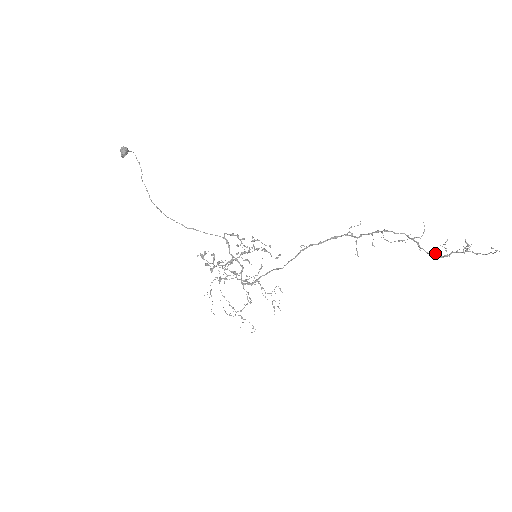
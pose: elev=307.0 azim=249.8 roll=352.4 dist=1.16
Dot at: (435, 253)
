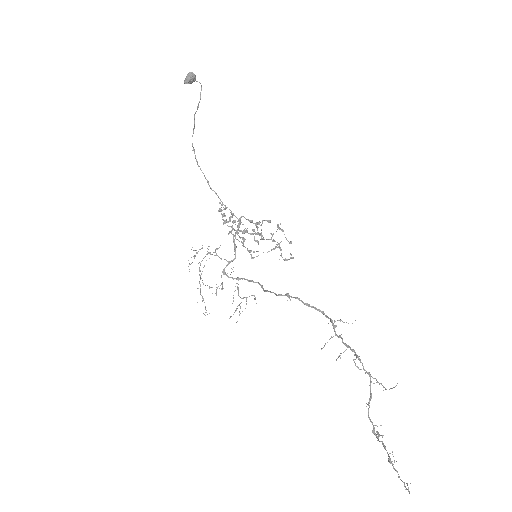
Dot at: occluded
